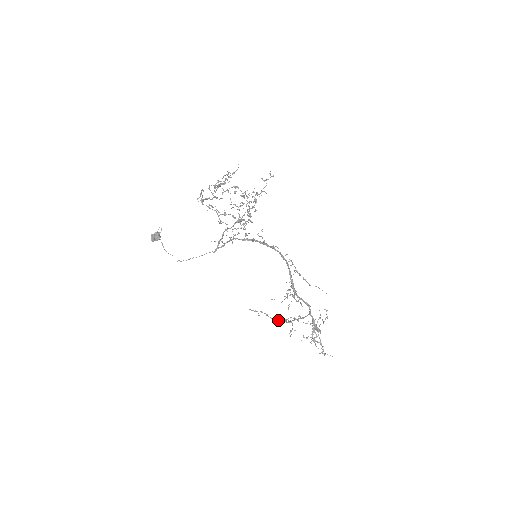
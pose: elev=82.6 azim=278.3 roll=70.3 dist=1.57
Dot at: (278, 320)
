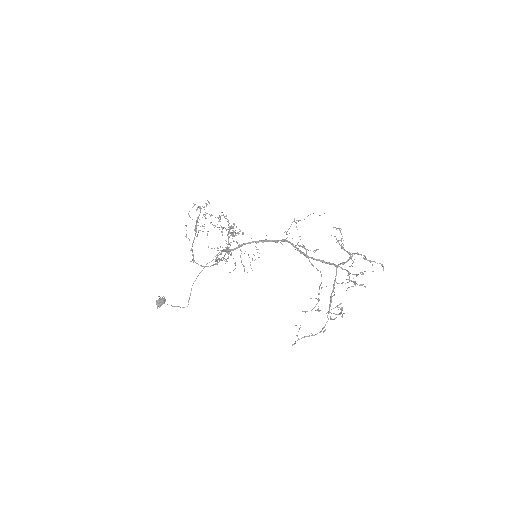
Dot at: occluded
